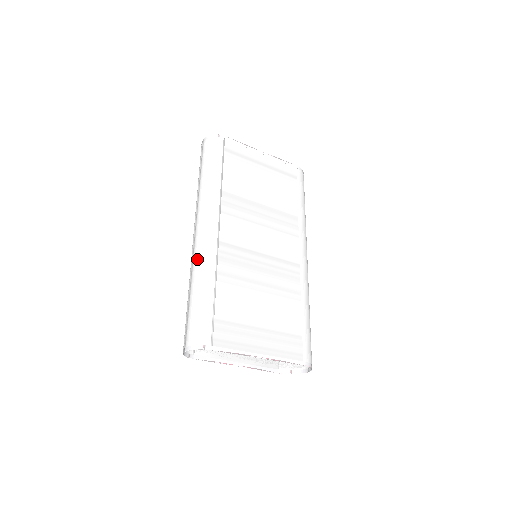
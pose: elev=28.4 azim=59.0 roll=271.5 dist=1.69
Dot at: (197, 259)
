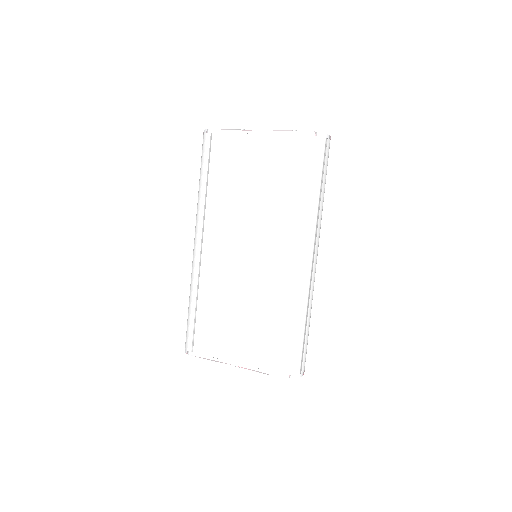
Dot at: occluded
